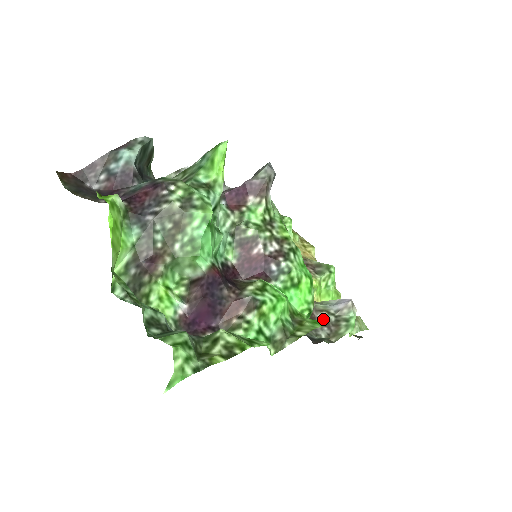
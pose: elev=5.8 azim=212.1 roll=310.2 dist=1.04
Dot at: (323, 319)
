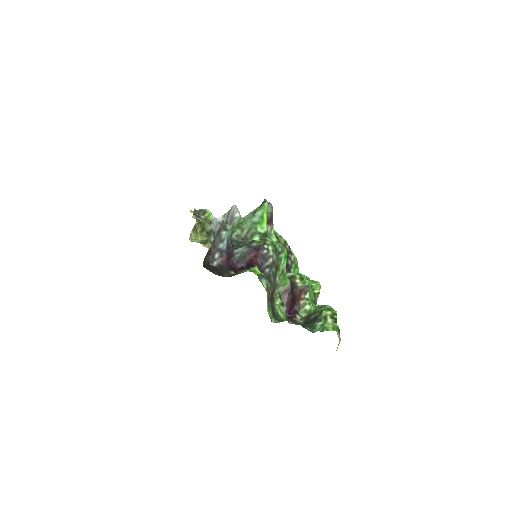
Dot at: occluded
